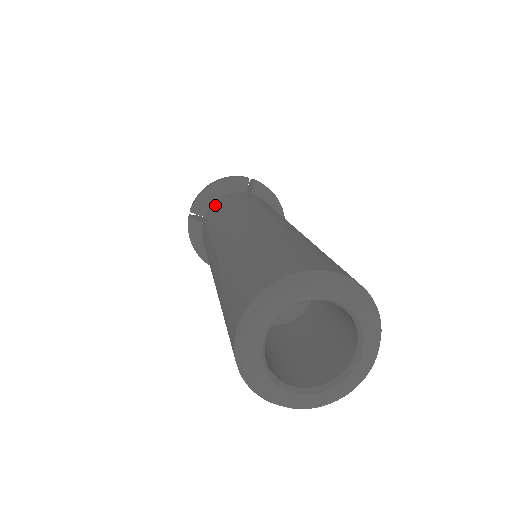
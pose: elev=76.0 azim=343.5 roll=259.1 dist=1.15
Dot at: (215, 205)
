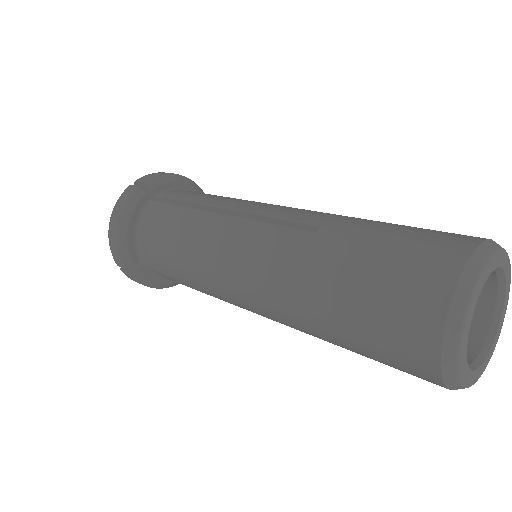
Dot at: (190, 191)
